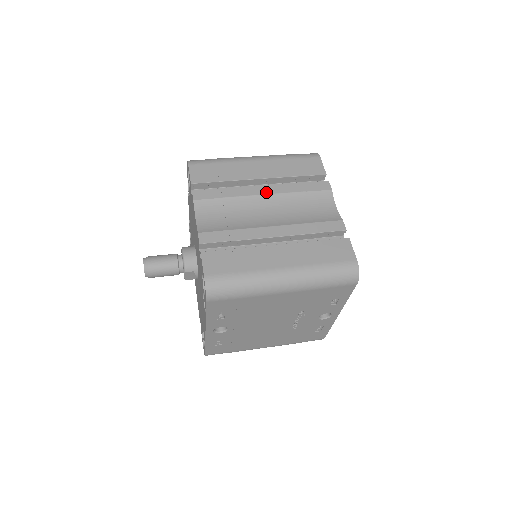
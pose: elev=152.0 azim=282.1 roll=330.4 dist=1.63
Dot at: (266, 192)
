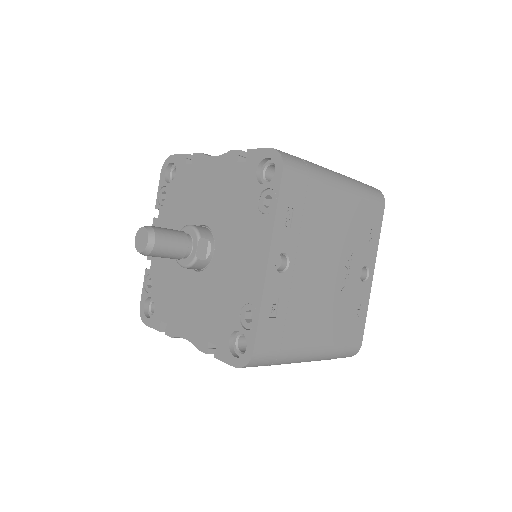
Dot at: occluded
